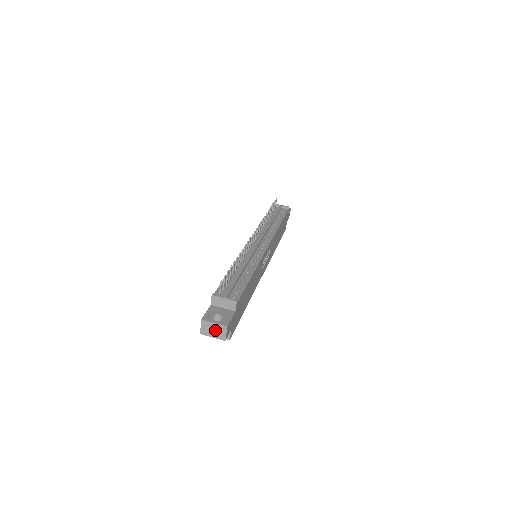
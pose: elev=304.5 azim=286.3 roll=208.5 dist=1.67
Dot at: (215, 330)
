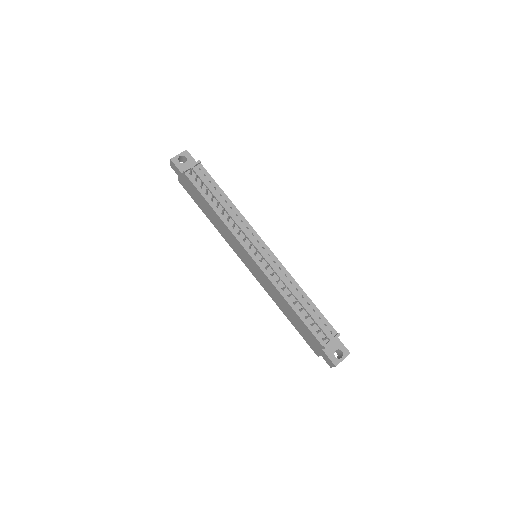
Dot at: occluded
